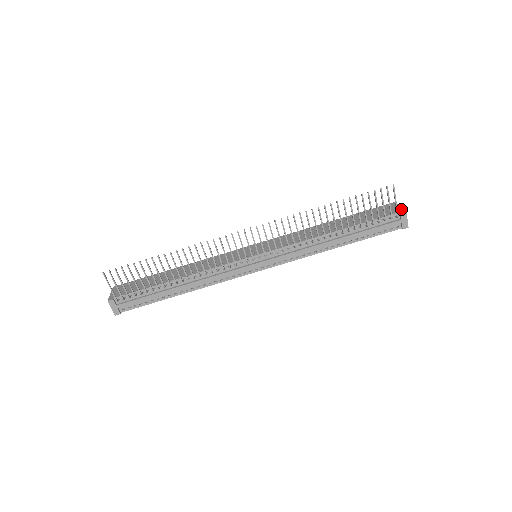
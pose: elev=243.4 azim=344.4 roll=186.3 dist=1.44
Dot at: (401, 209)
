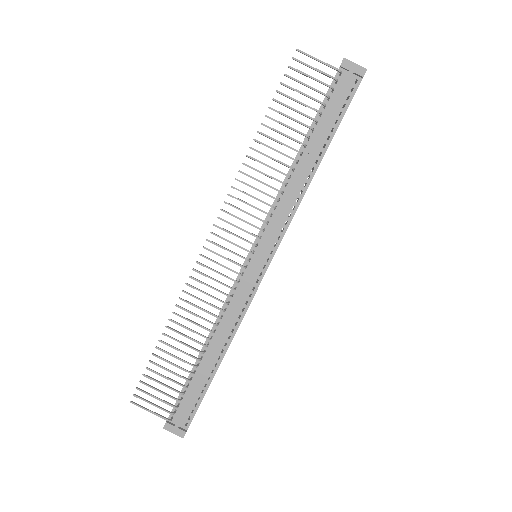
Dot at: occluded
